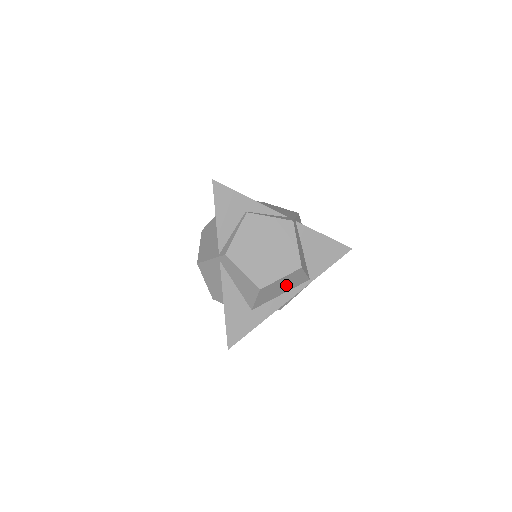
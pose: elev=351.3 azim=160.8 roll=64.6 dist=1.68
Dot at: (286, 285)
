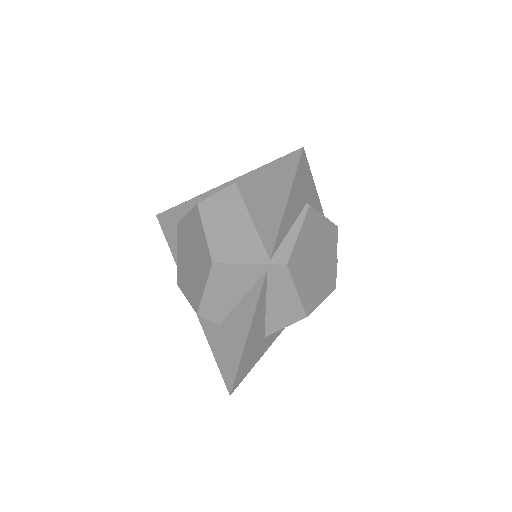
Dot at: occluded
